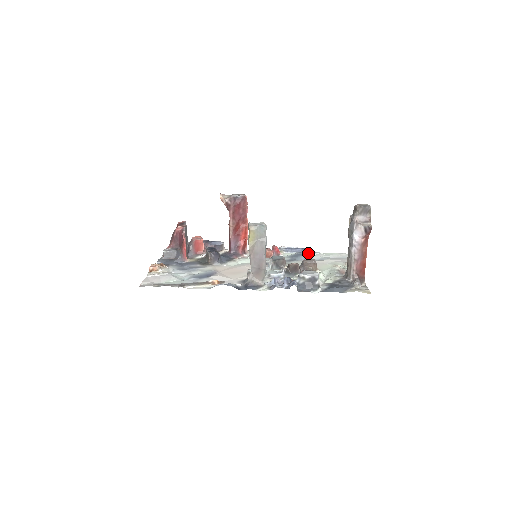
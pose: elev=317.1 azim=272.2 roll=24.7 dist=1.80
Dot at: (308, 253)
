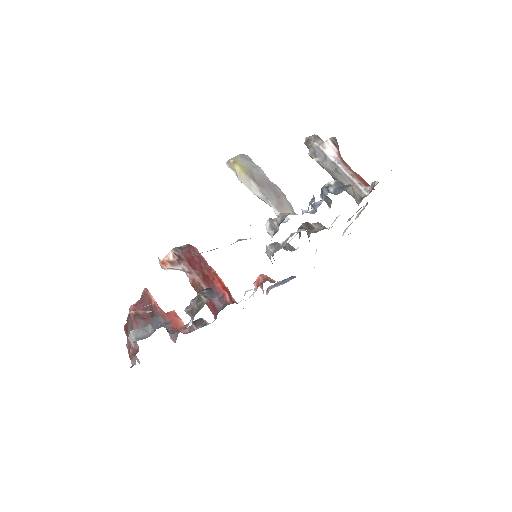
Dot at: occluded
